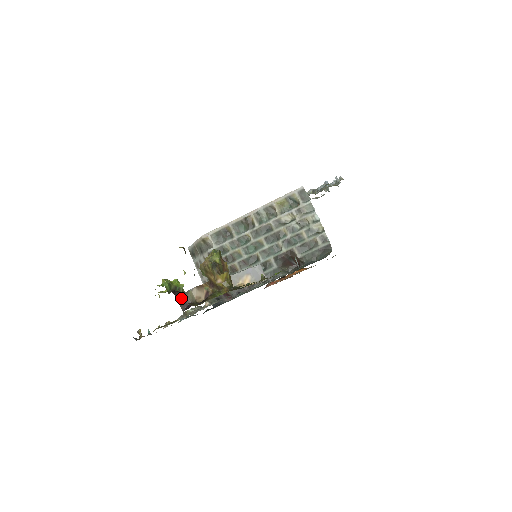
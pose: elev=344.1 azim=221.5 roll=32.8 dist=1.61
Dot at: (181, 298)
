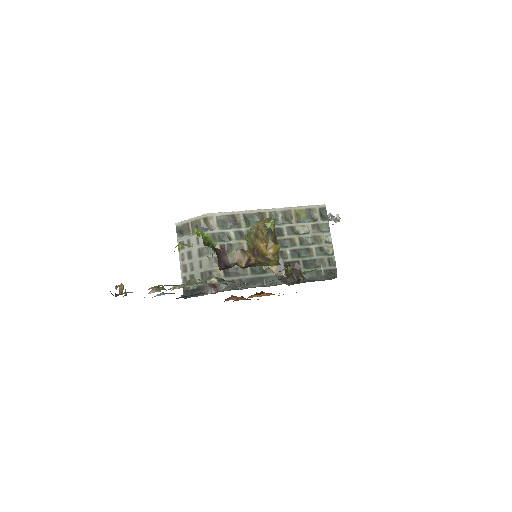
Dot at: (220, 255)
